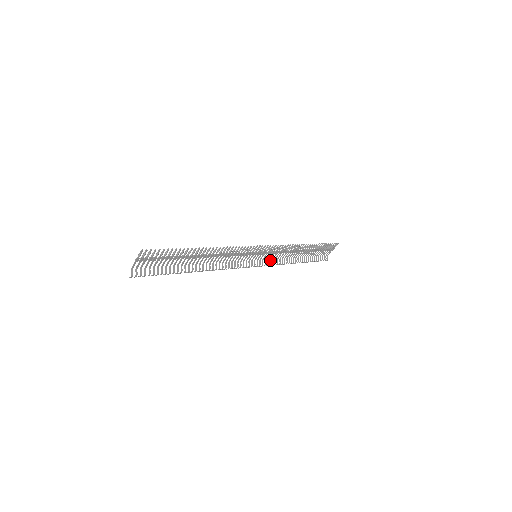
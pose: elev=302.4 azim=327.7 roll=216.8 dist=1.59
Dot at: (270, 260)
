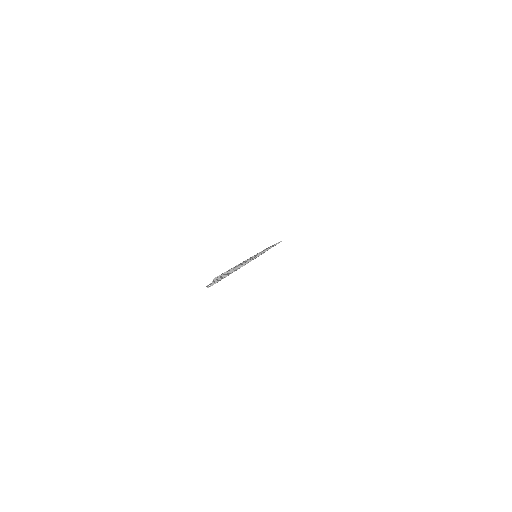
Dot at: occluded
